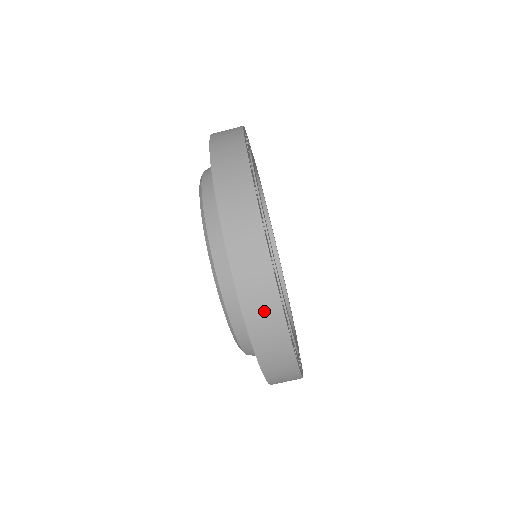
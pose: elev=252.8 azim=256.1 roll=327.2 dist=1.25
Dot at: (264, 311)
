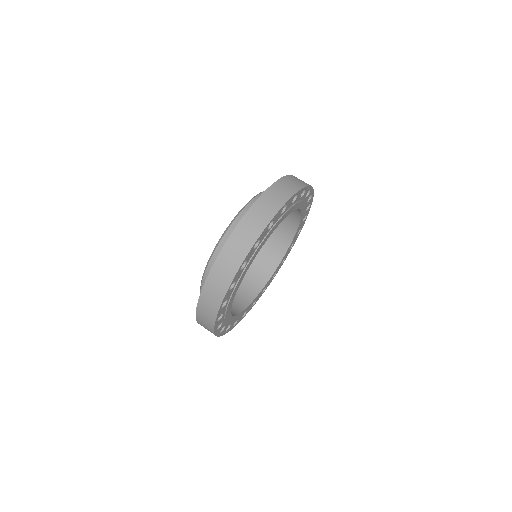
Dot at: (210, 302)
